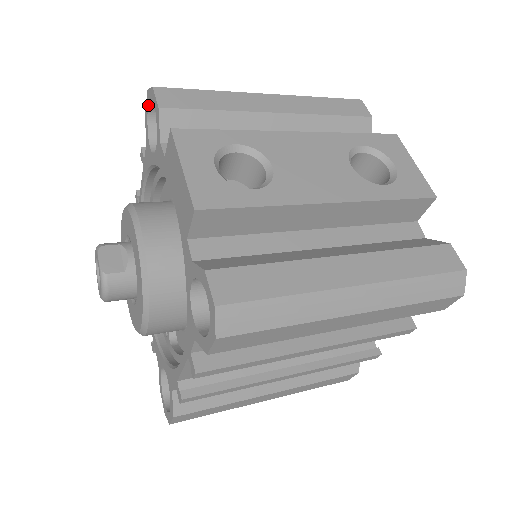
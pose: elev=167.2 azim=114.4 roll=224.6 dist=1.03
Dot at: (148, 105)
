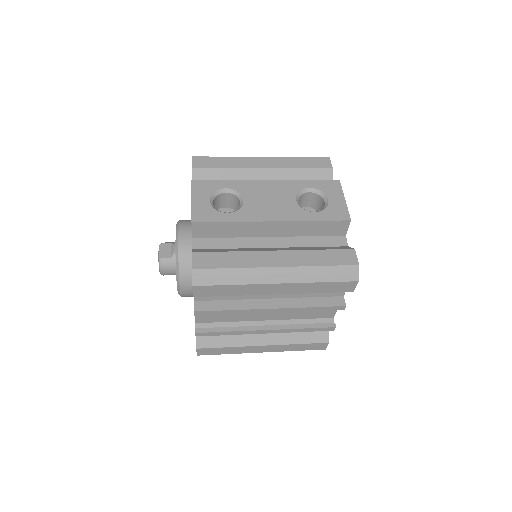
Dot at: occluded
